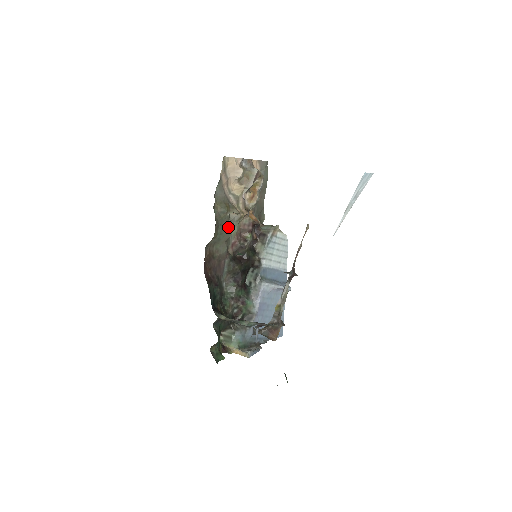
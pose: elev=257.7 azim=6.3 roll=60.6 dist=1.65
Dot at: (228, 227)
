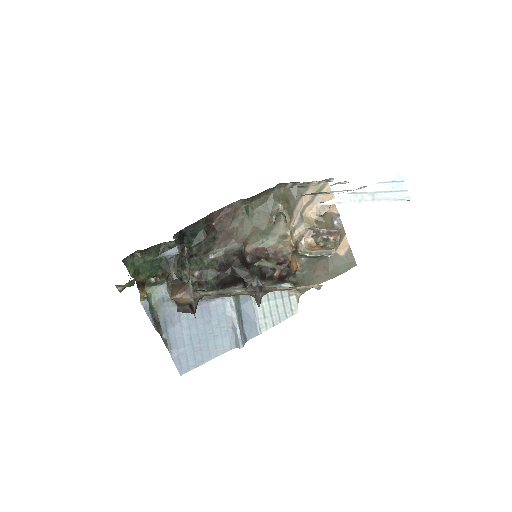
Dot at: (269, 217)
